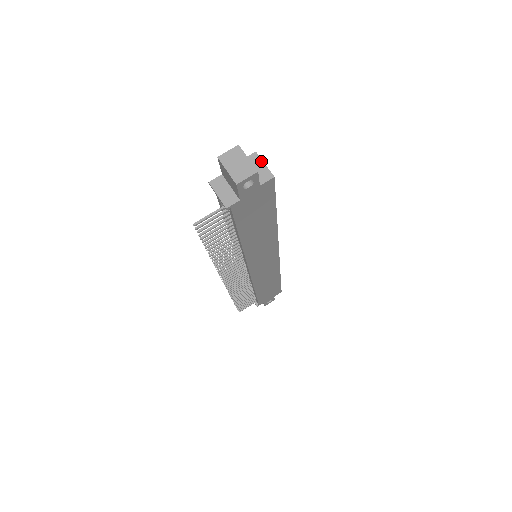
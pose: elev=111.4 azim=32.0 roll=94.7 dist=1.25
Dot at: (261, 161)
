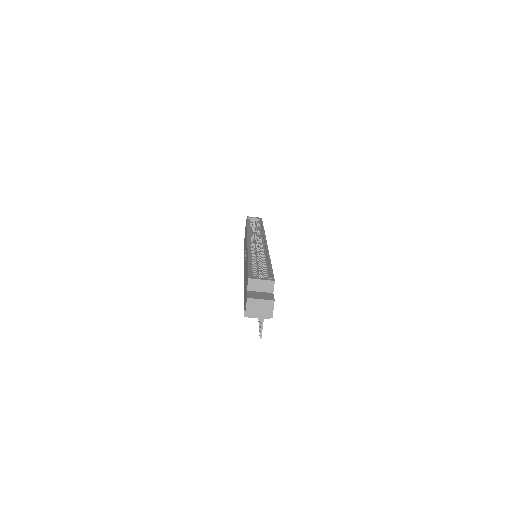
Dot at: (258, 280)
